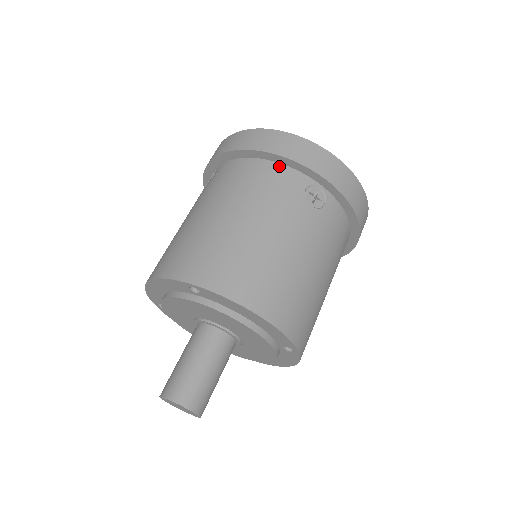
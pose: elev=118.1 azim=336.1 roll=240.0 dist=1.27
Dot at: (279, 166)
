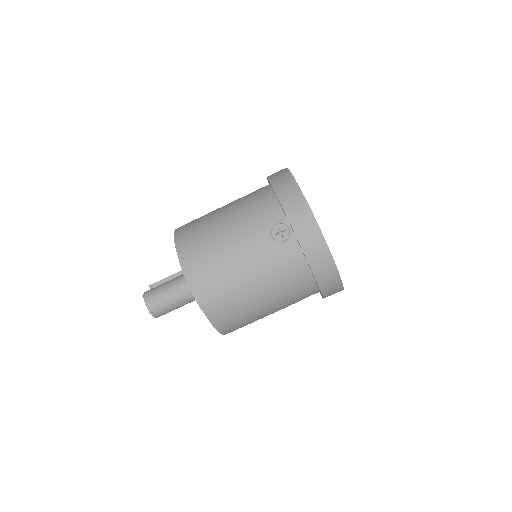
Dot at: (314, 284)
